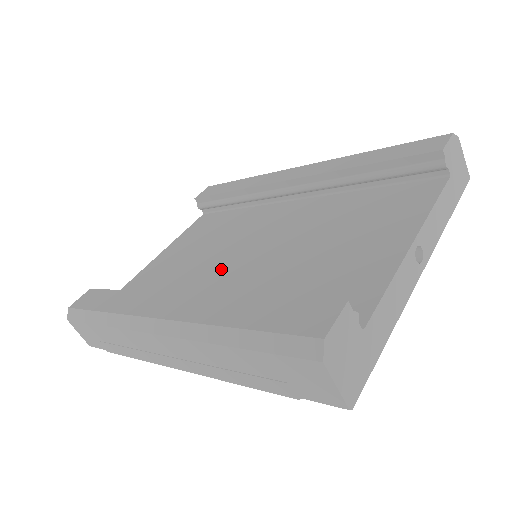
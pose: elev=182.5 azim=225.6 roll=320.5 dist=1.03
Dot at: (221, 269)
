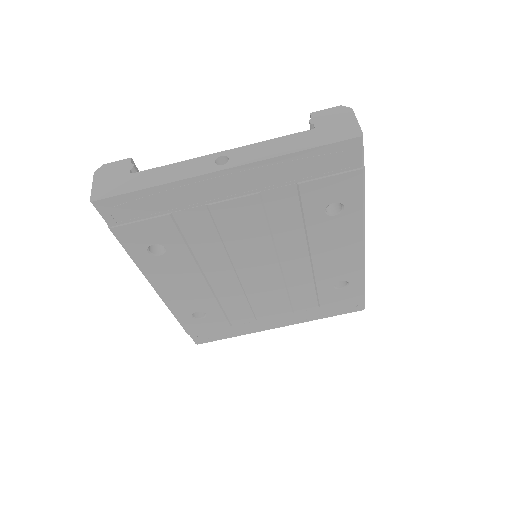
Dot at: occluded
